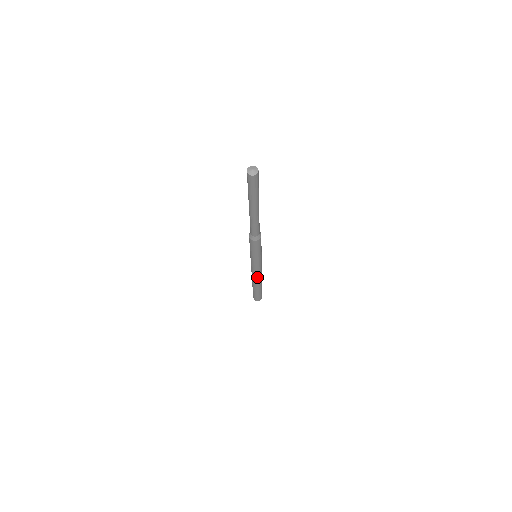
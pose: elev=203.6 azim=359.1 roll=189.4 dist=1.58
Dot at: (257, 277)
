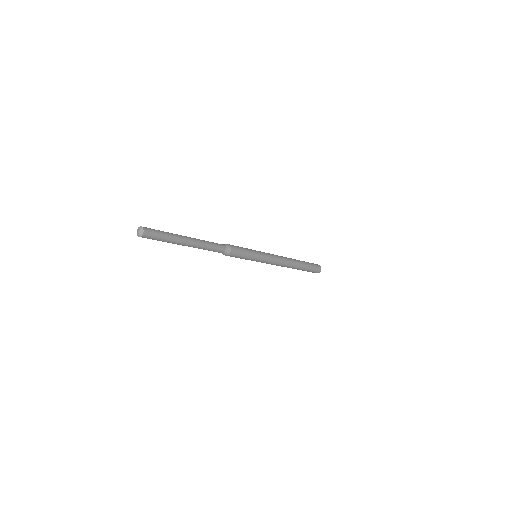
Dot at: (282, 265)
